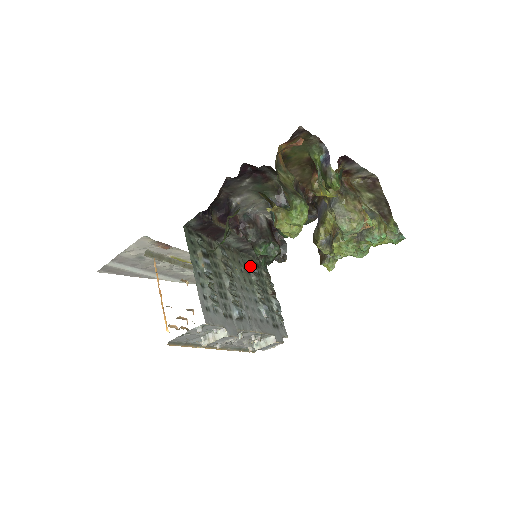
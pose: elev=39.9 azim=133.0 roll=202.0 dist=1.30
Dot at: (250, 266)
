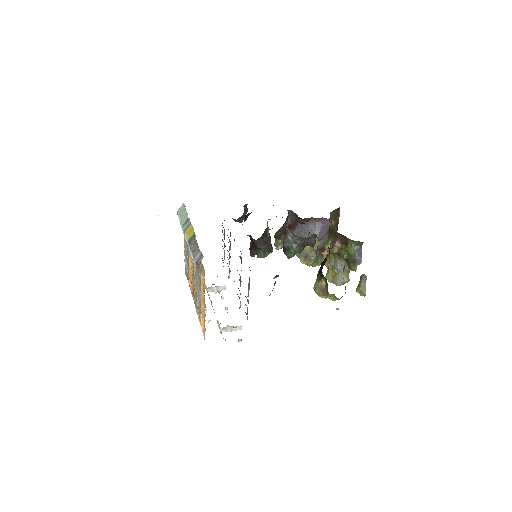
Dot at: occluded
